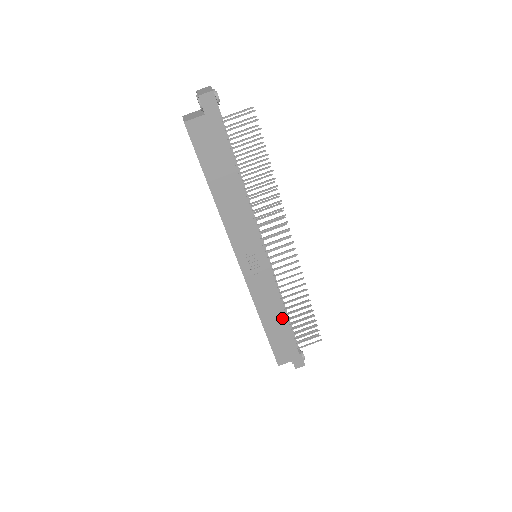
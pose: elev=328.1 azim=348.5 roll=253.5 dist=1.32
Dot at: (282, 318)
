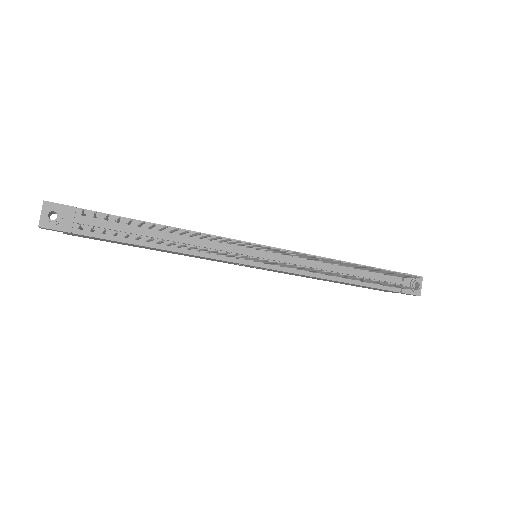
Dot at: (340, 282)
